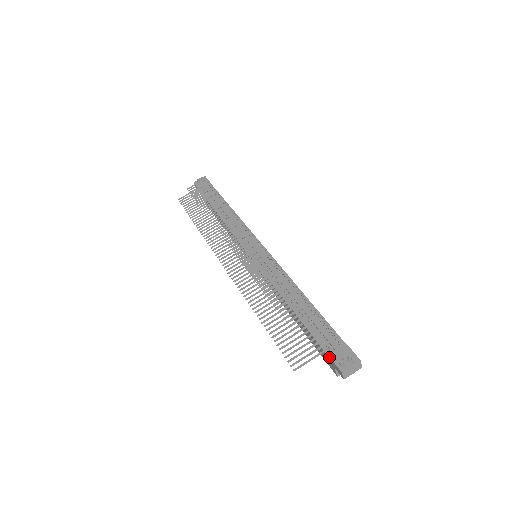
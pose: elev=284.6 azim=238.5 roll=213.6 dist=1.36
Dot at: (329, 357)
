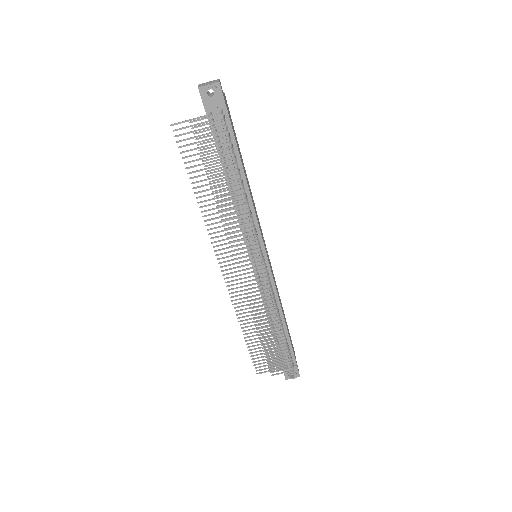
Dot at: occluded
